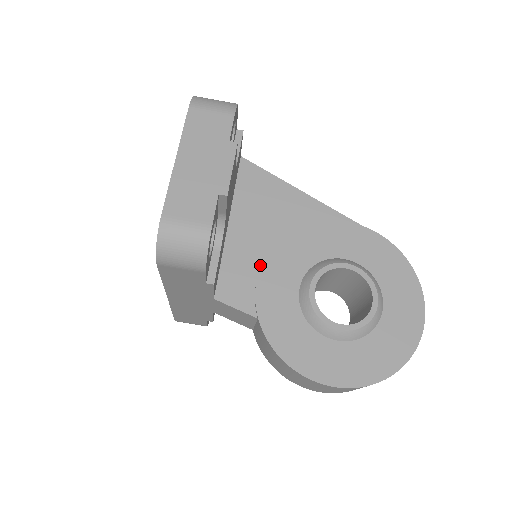
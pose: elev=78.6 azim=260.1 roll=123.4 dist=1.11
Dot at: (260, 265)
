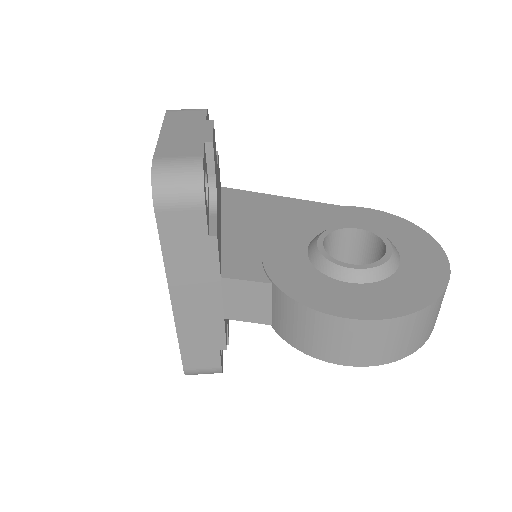
Dot at: (261, 247)
